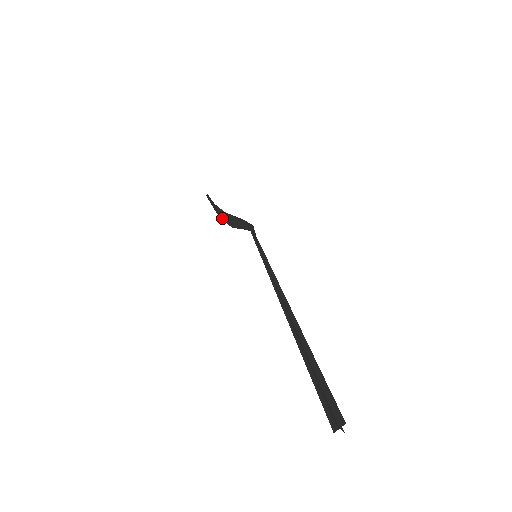
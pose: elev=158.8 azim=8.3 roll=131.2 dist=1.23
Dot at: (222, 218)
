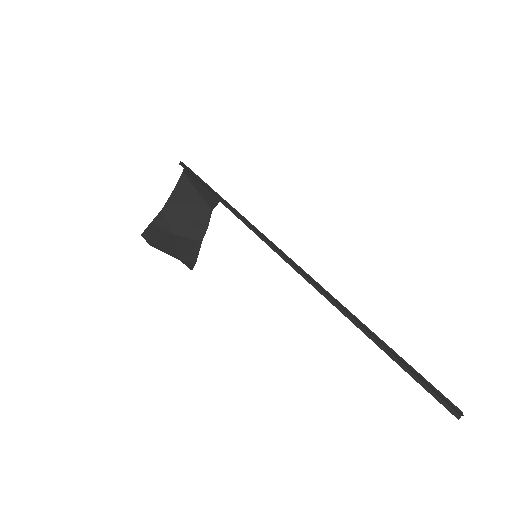
Dot at: (196, 260)
